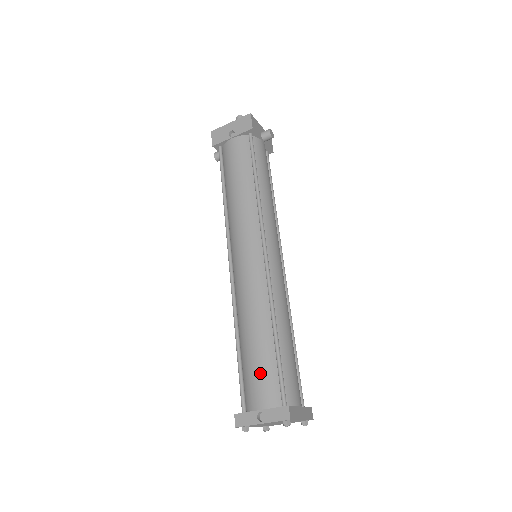
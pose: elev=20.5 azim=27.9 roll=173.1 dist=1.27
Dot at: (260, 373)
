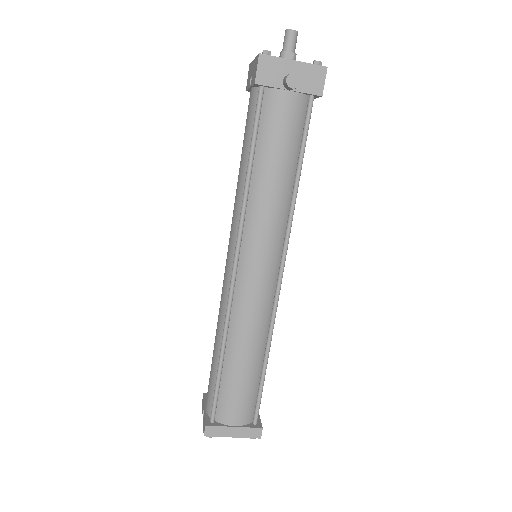
Dot at: (209, 381)
